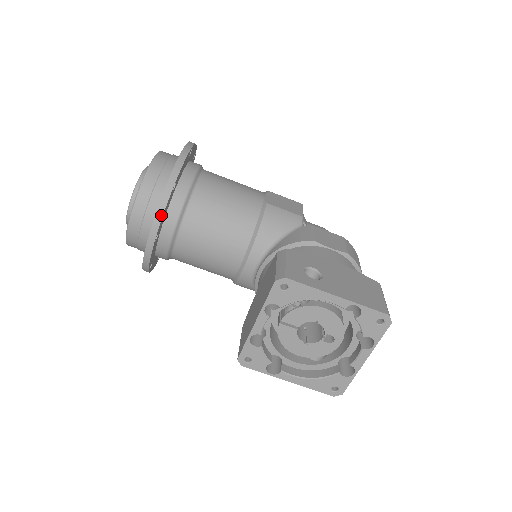
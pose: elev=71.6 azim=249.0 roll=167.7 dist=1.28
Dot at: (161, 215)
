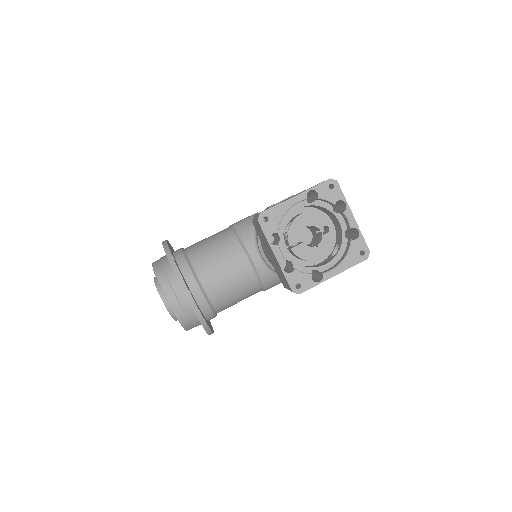
Dot at: (180, 275)
